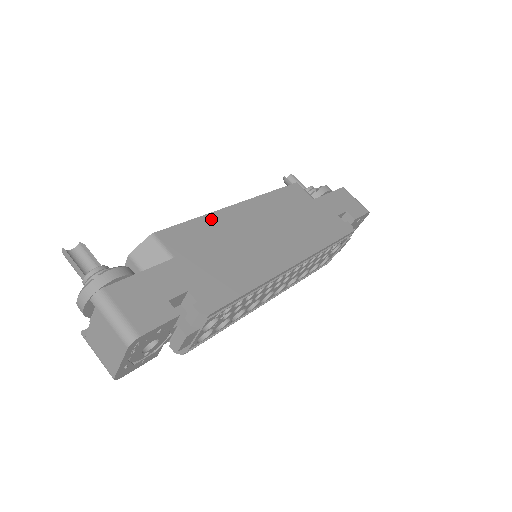
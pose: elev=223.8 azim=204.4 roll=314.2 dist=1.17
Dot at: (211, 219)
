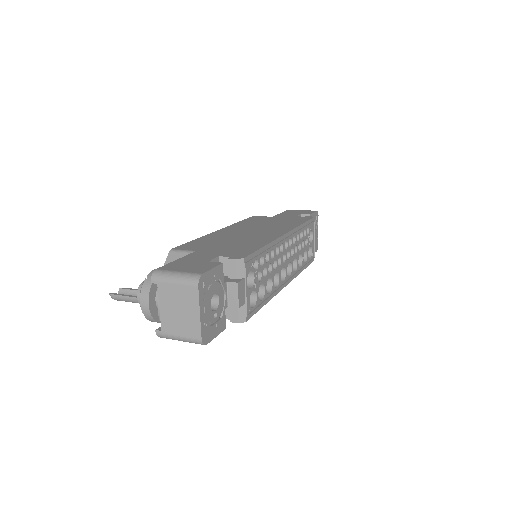
Dot at: (207, 237)
